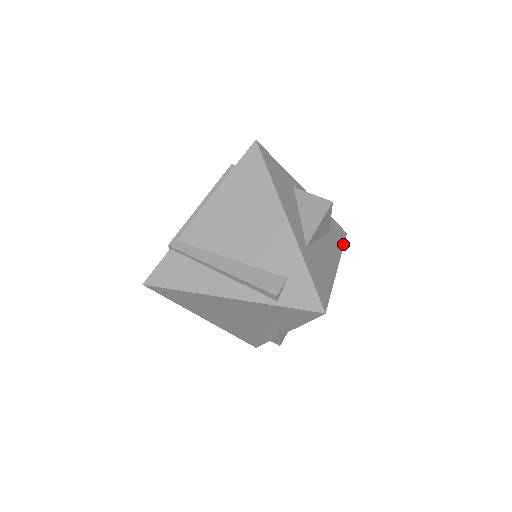
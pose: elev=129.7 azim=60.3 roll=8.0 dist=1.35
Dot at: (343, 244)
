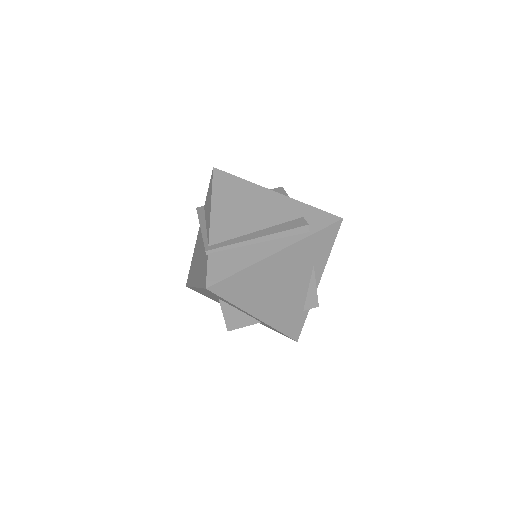
Dot at: occluded
